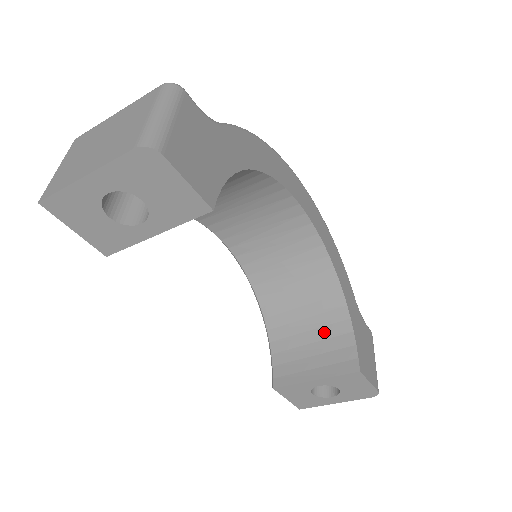
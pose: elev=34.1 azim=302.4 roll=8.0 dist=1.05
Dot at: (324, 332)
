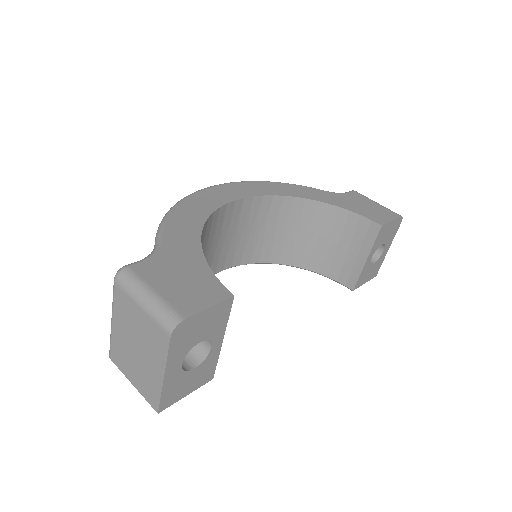
Dot at: (336, 231)
